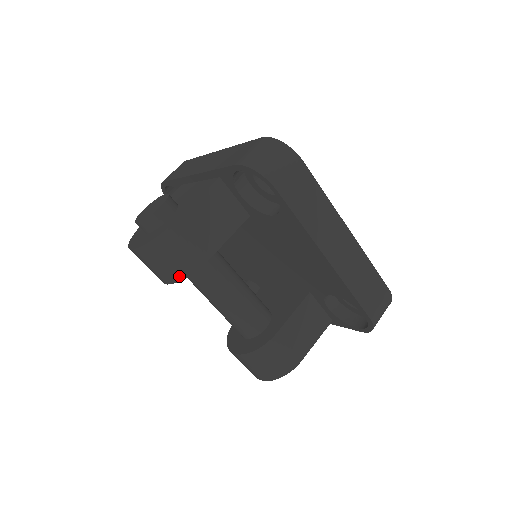
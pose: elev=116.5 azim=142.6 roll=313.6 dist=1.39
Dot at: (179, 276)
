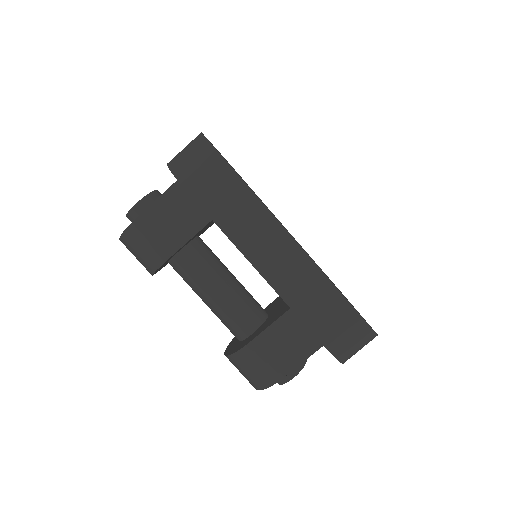
Dot at: (151, 269)
